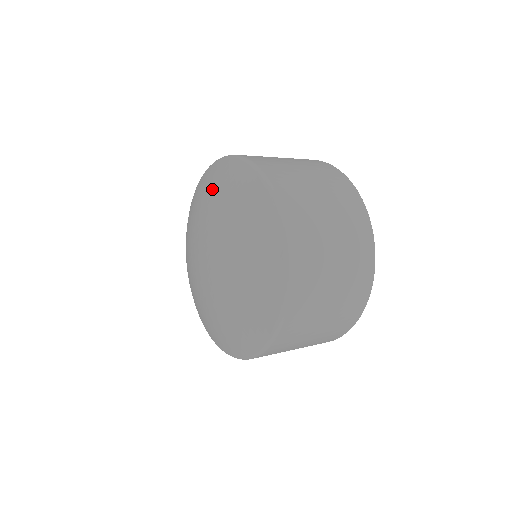
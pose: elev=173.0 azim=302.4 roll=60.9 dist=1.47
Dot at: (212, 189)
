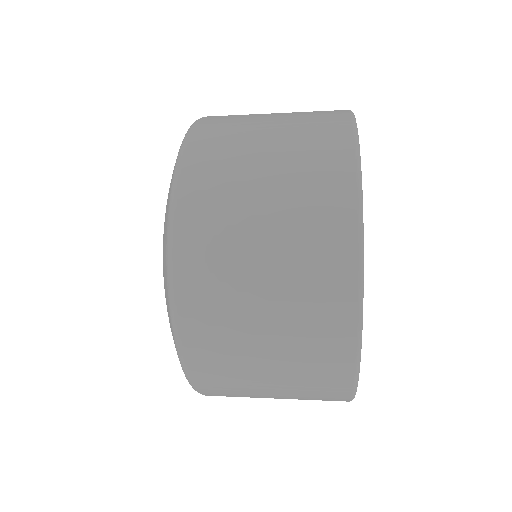
Dot at: occluded
